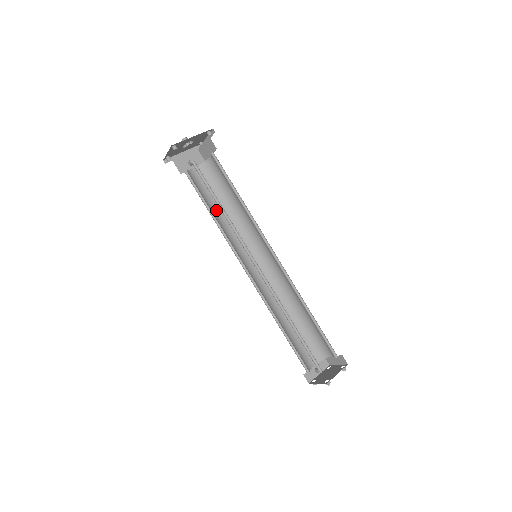
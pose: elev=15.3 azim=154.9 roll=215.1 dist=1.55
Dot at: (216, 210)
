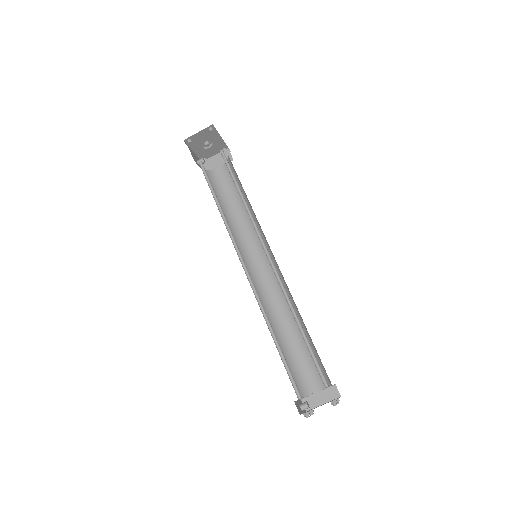
Dot at: occluded
